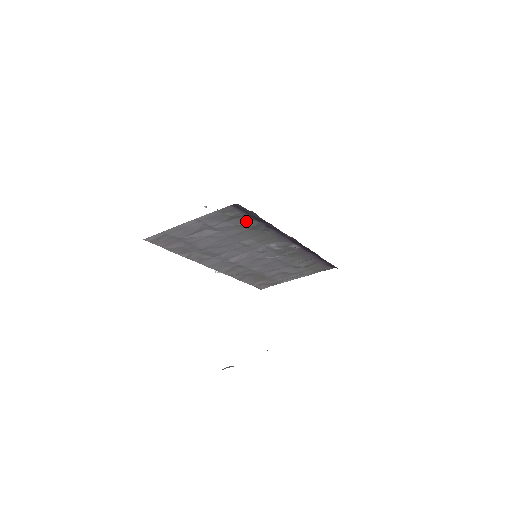
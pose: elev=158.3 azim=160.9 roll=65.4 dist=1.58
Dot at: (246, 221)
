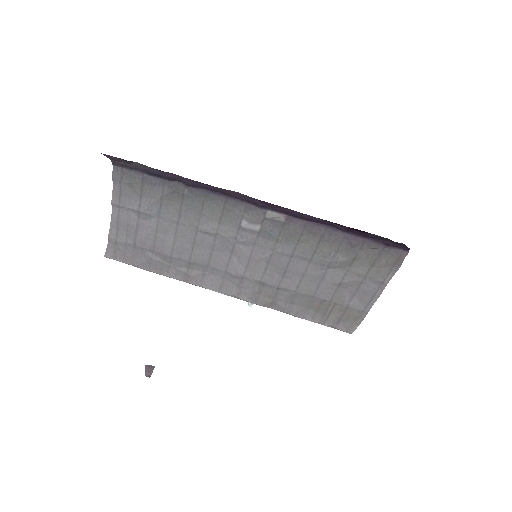
Dot at: (160, 187)
